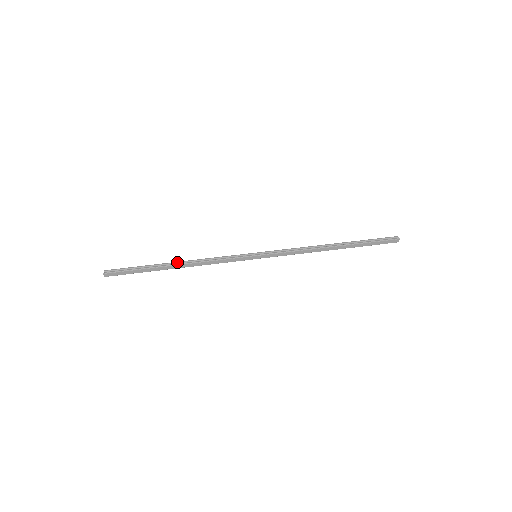
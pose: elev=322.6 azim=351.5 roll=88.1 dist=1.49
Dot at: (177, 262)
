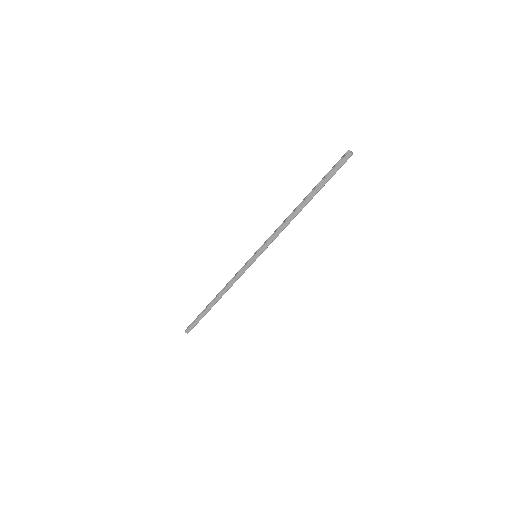
Dot at: occluded
